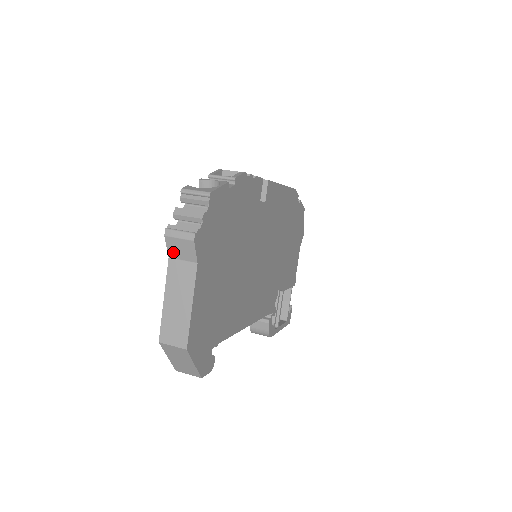
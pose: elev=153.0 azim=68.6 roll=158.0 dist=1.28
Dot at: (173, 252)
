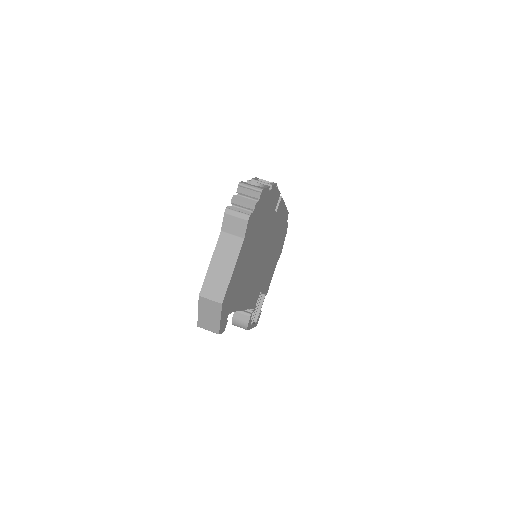
Dot at: (227, 227)
